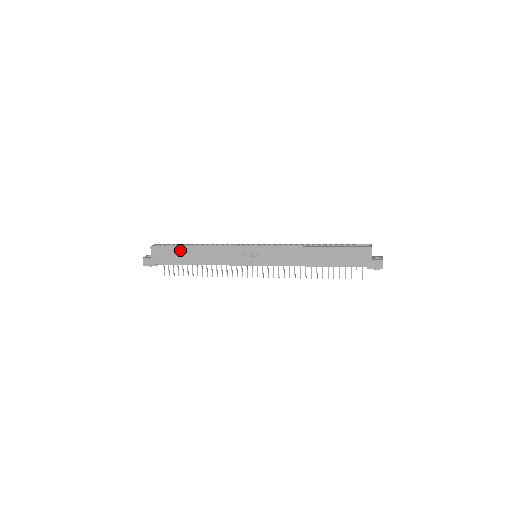
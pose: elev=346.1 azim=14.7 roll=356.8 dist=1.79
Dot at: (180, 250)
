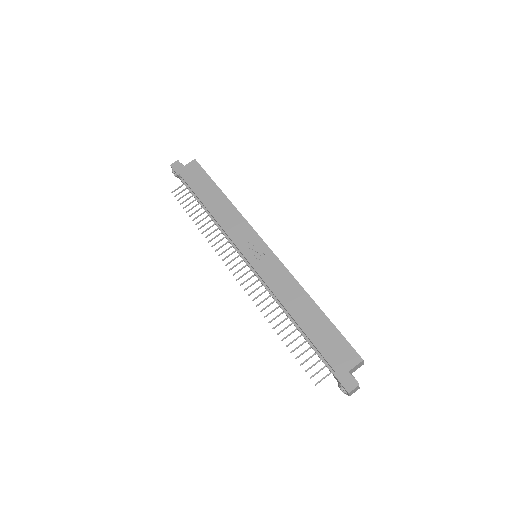
Dot at: (210, 184)
